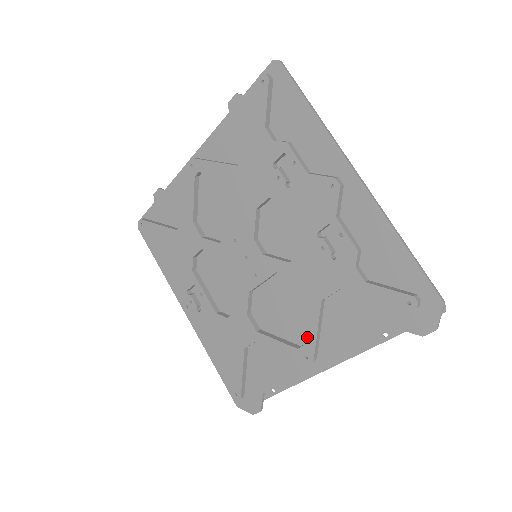
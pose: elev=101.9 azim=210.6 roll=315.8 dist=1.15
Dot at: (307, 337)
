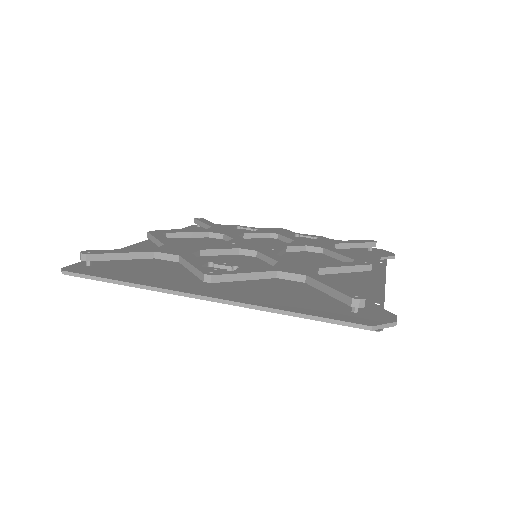
Dot at: (350, 257)
